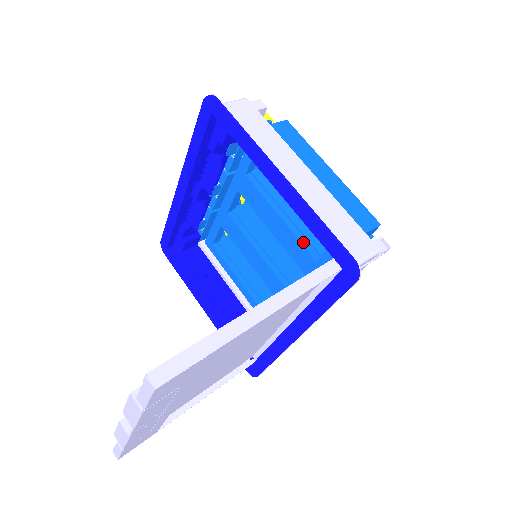
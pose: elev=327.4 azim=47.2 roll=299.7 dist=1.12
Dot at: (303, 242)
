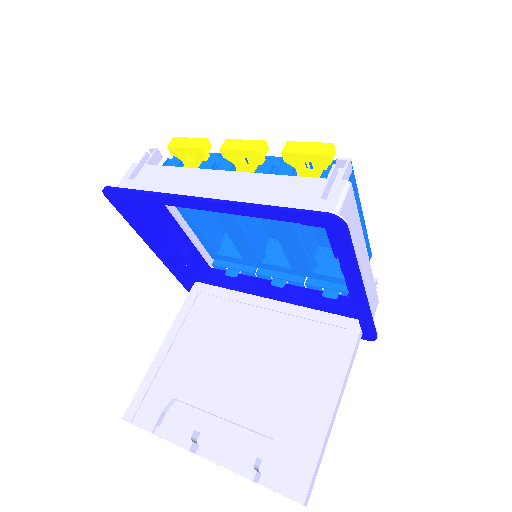
Dot at: (309, 259)
